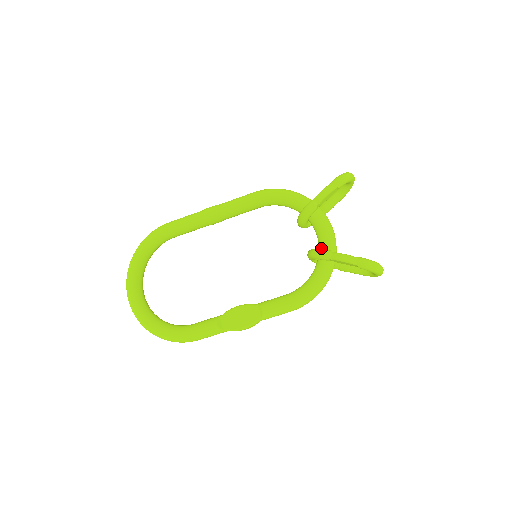
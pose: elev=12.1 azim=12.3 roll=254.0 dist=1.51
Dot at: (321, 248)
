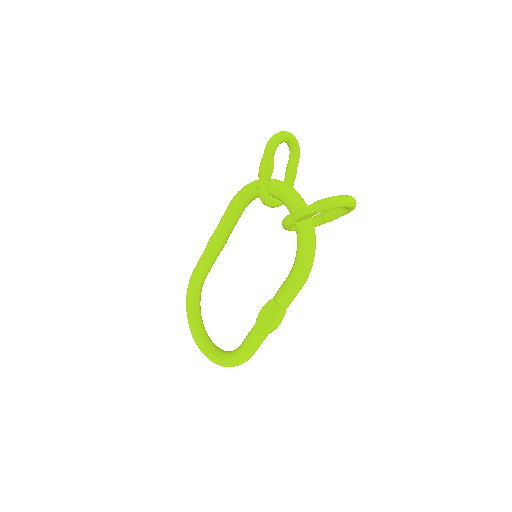
Dot at: occluded
